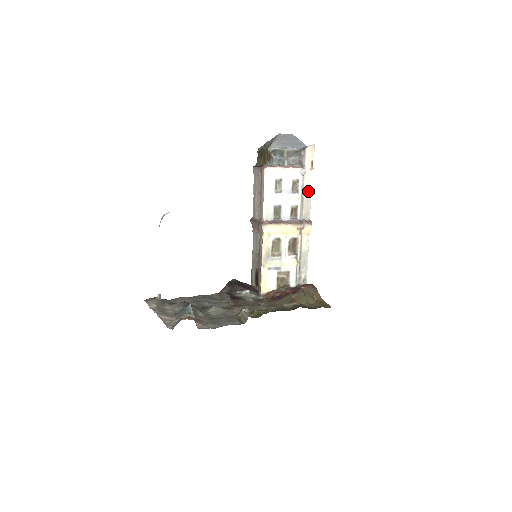
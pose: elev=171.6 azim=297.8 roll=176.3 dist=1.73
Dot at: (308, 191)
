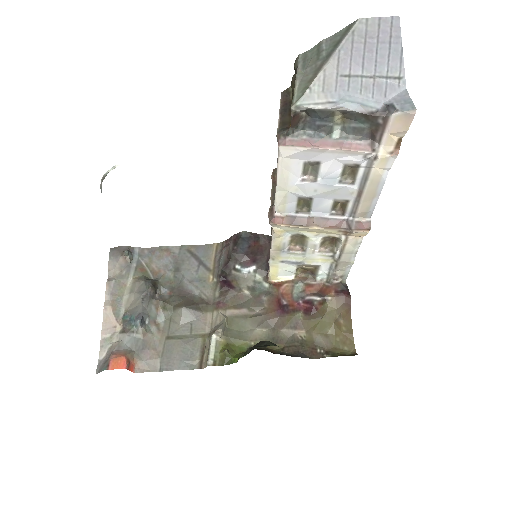
Dot at: (376, 183)
